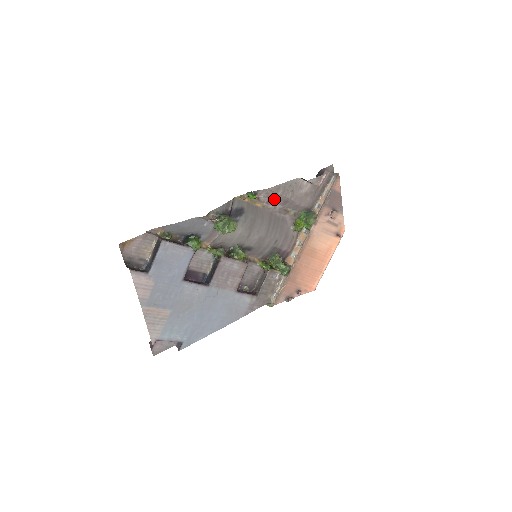
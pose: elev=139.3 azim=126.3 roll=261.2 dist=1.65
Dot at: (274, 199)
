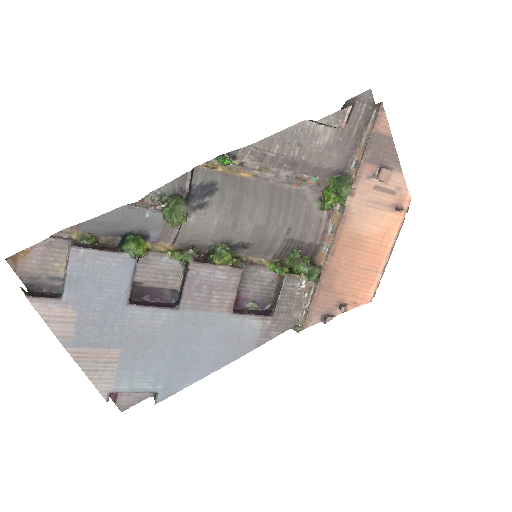
Dot at: (271, 162)
